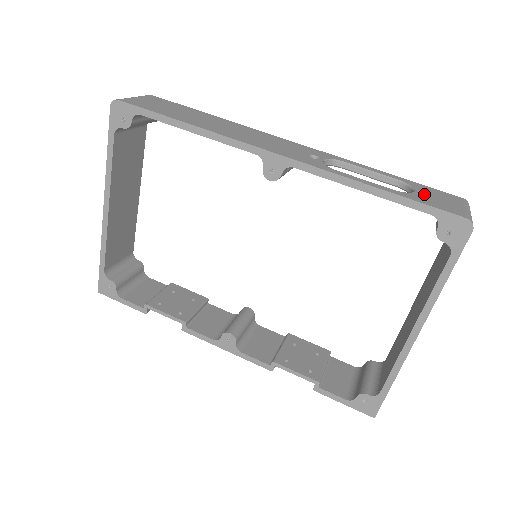
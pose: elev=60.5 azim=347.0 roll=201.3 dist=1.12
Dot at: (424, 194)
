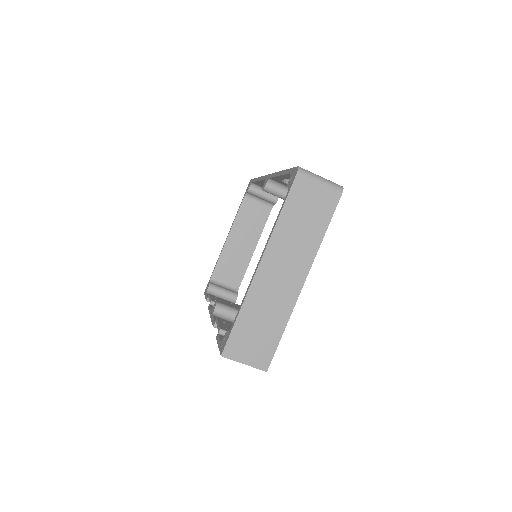
Dot at: occluded
